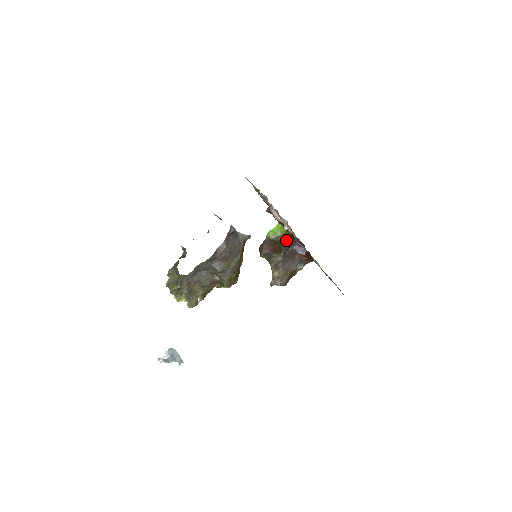
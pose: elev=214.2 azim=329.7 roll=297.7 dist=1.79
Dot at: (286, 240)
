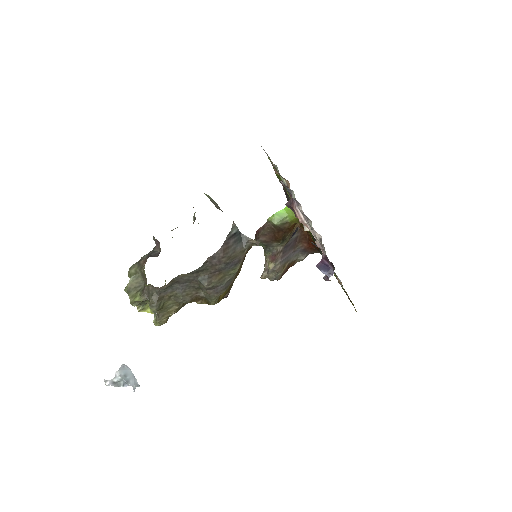
Dot at: occluded
